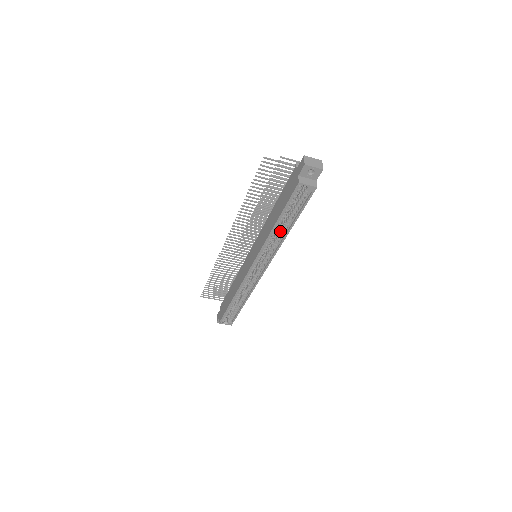
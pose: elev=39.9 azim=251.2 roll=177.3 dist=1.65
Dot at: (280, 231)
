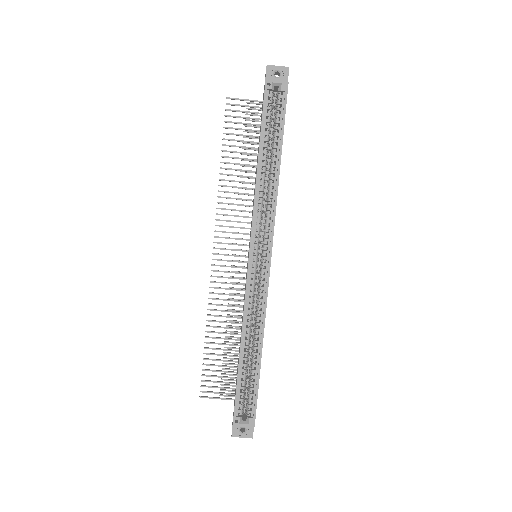
Dot at: (269, 176)
